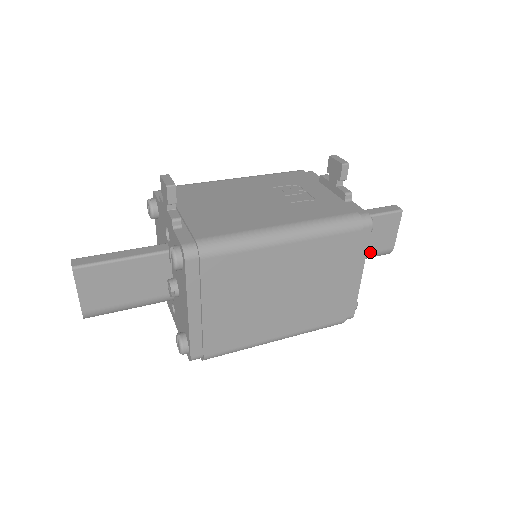
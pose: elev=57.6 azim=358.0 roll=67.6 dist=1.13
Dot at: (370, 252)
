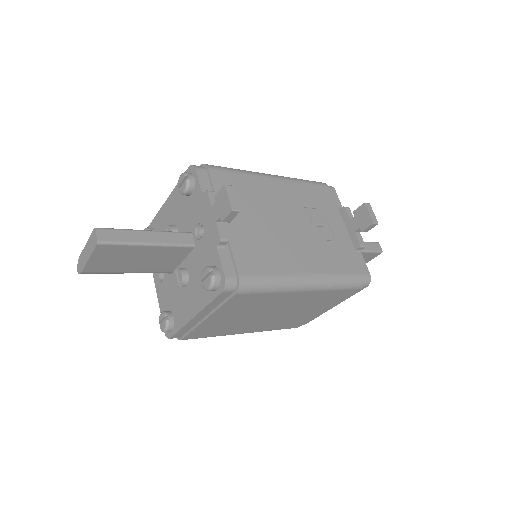
Dot at: occluded
